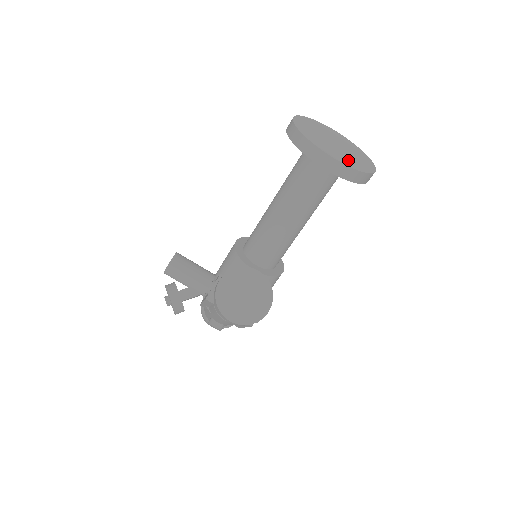
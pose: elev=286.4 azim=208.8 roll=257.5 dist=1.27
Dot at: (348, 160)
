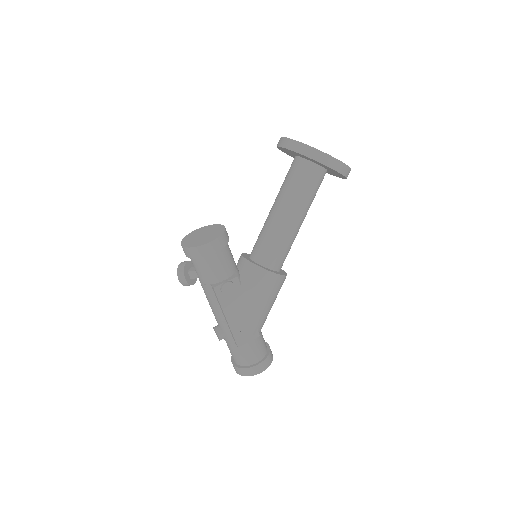
Dot at: occluded
